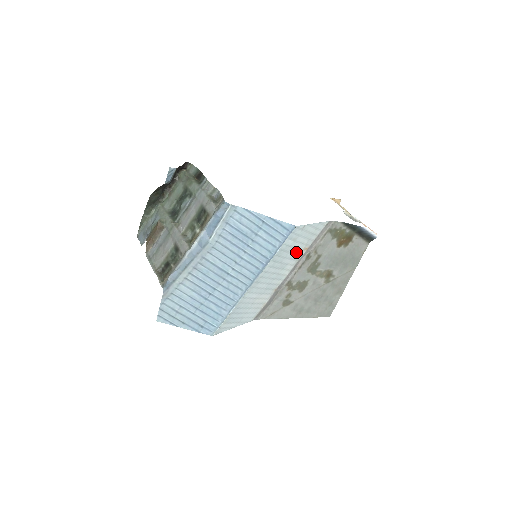
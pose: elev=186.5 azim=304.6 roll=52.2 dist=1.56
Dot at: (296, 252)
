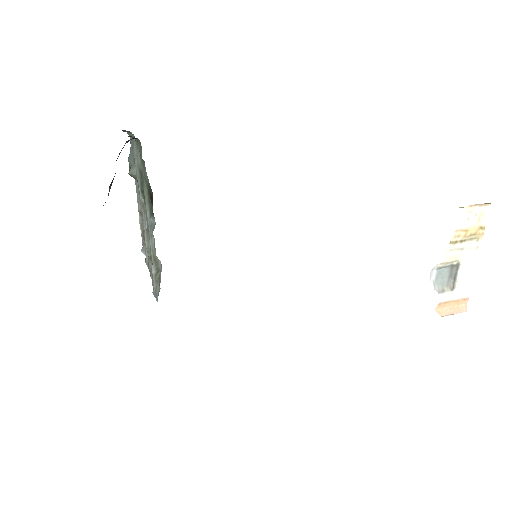
Dot at: occluded
